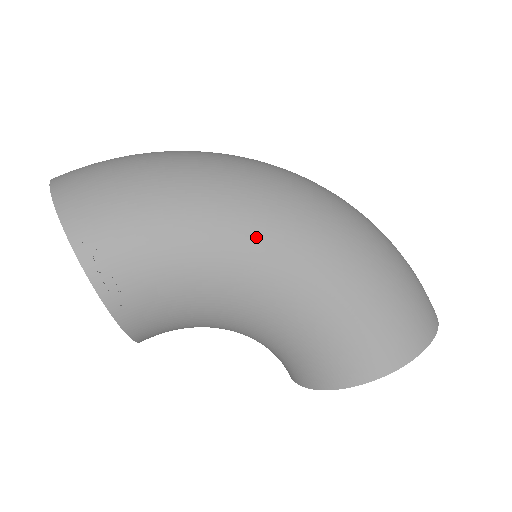
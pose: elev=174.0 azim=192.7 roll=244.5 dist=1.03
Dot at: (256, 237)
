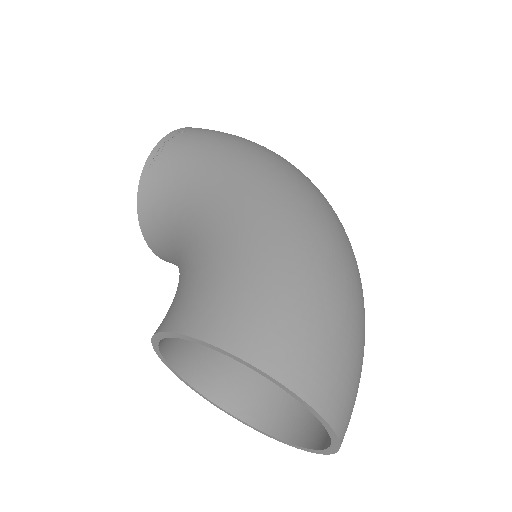
Dot at: (241, 172)
